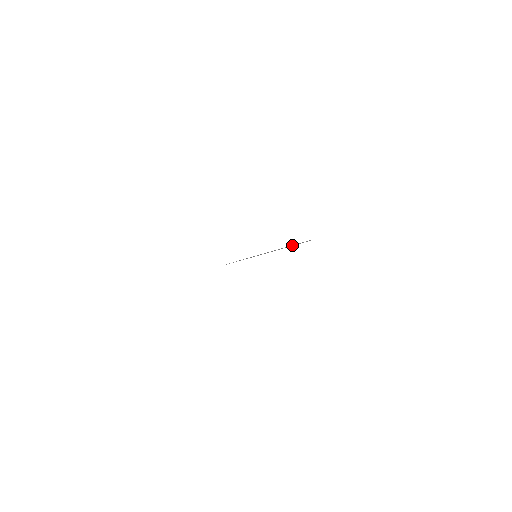
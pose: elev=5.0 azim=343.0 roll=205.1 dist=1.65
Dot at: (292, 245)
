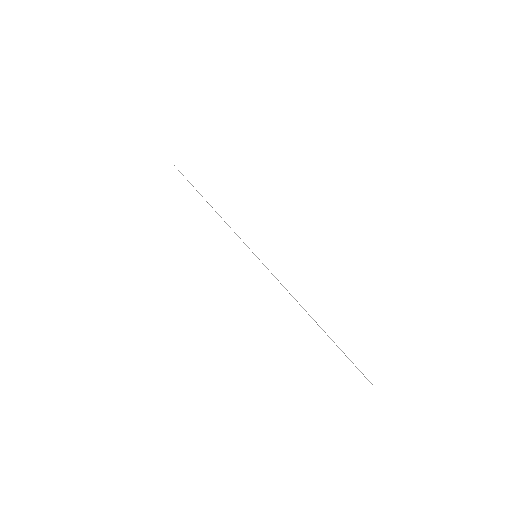
Dot at: (337, 346)
